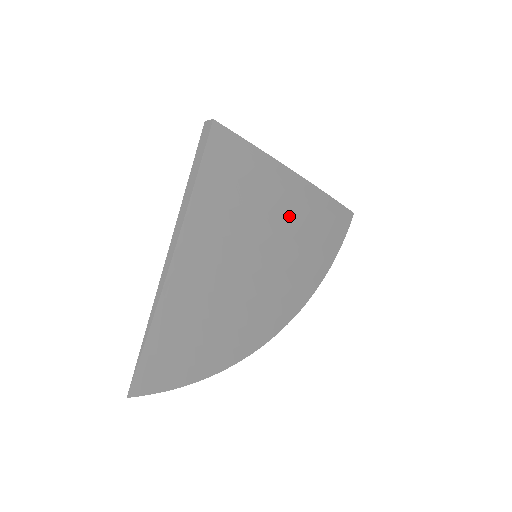
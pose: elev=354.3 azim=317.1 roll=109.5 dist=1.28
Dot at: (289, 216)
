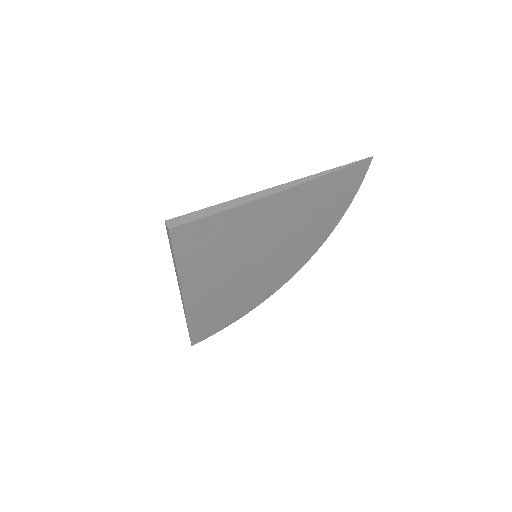
Dot at: (280, 221)
